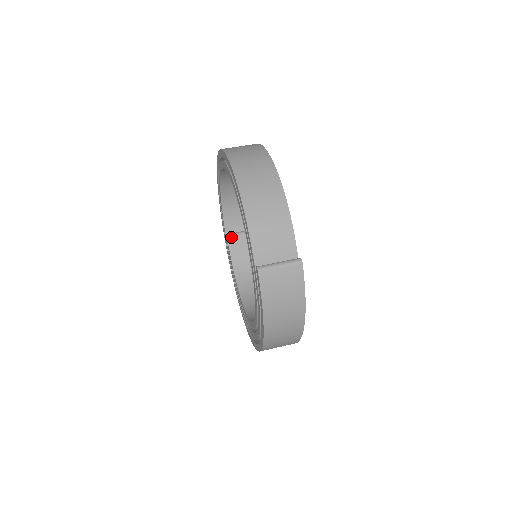
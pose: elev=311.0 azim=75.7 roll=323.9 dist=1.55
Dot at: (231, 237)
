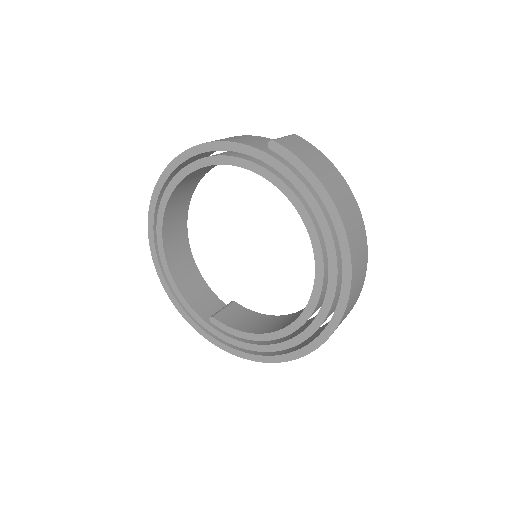
Dot at: (216, 315)
